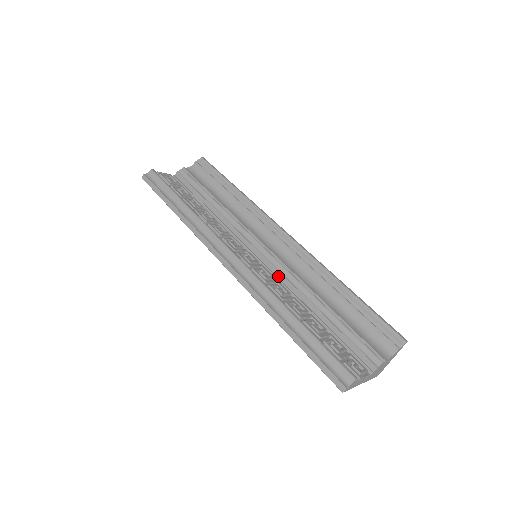
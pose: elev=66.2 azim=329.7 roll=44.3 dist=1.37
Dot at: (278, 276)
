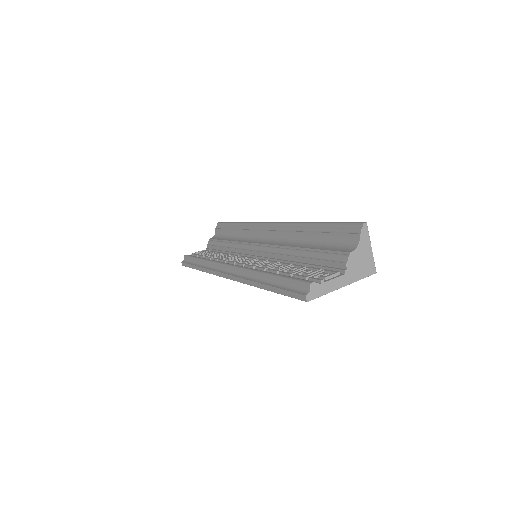
Dot at: (271, 257)
